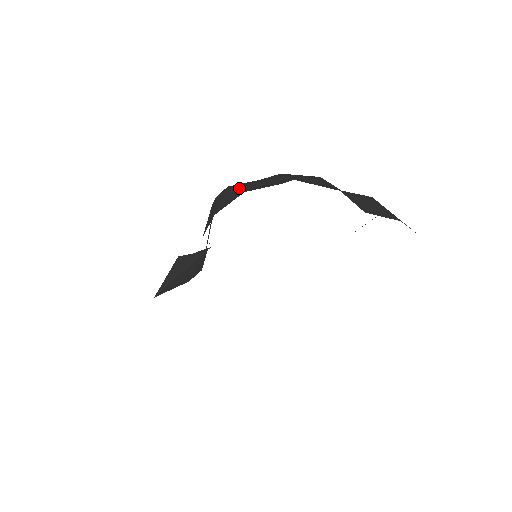
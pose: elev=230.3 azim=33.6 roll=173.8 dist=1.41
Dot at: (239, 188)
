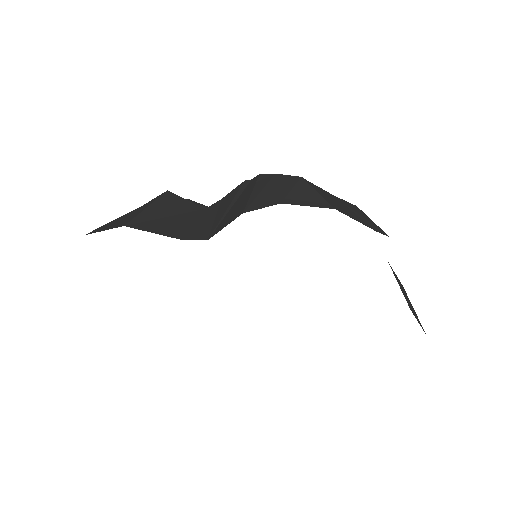
Dot at: (321, 194)
